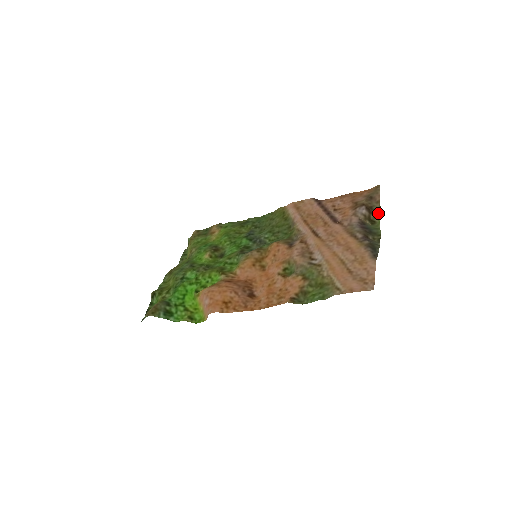
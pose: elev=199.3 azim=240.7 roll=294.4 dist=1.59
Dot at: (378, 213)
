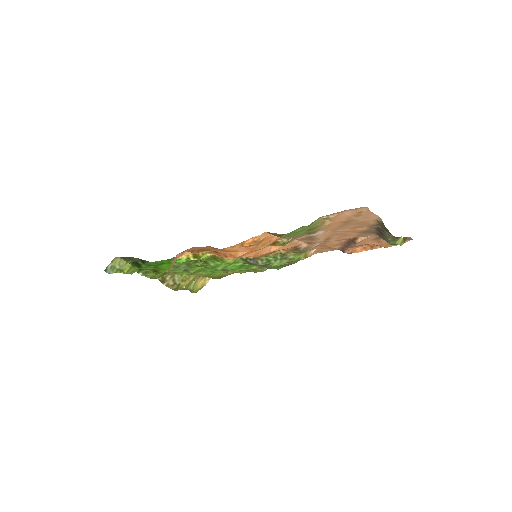
Dot at: occluded
